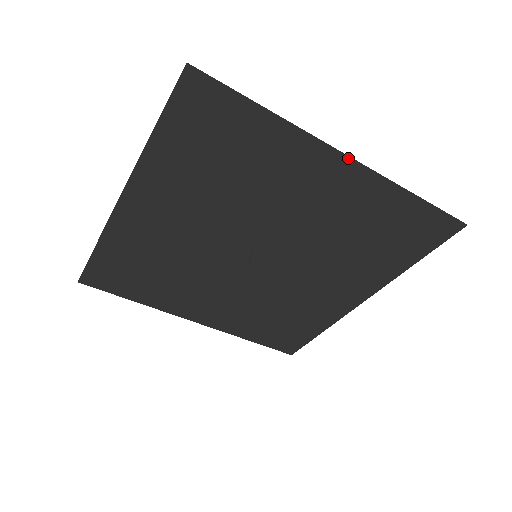
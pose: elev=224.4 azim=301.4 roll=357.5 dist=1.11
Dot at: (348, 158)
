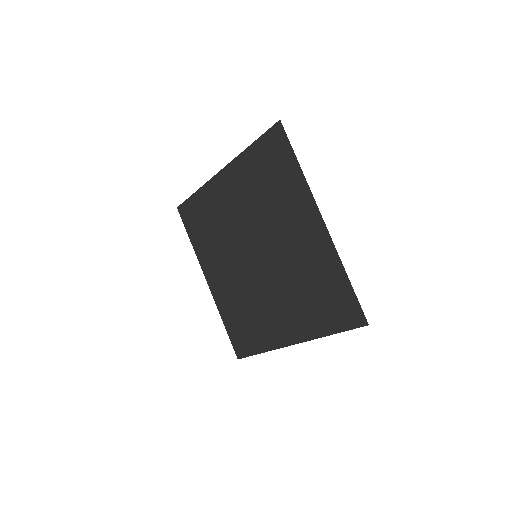
Dot at: (323, 221)
